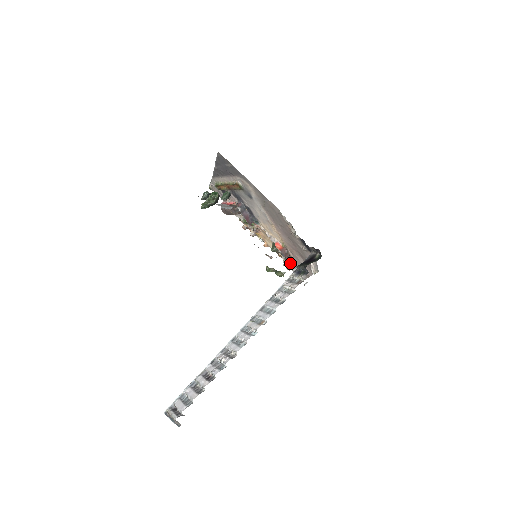
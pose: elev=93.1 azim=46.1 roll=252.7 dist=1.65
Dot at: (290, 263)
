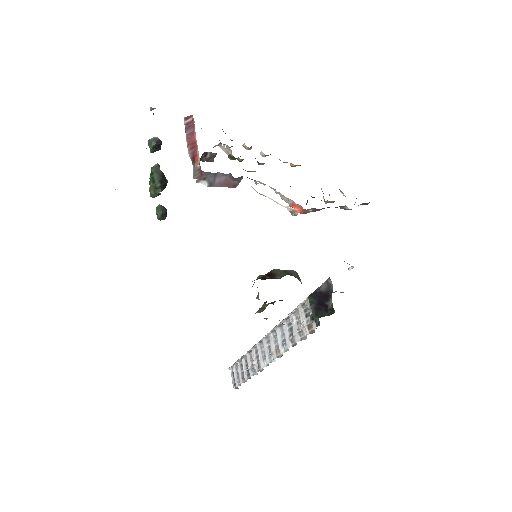
Dot at: occluded
